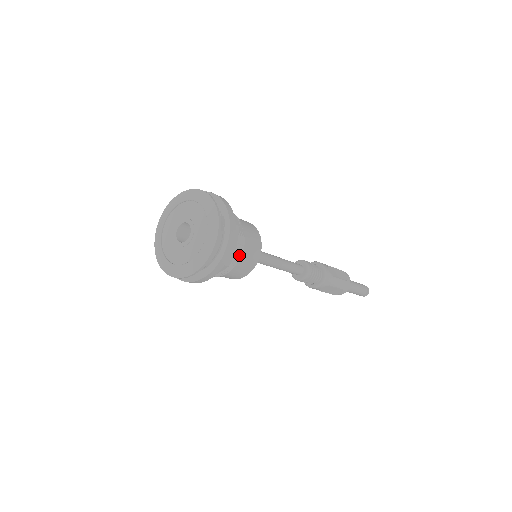
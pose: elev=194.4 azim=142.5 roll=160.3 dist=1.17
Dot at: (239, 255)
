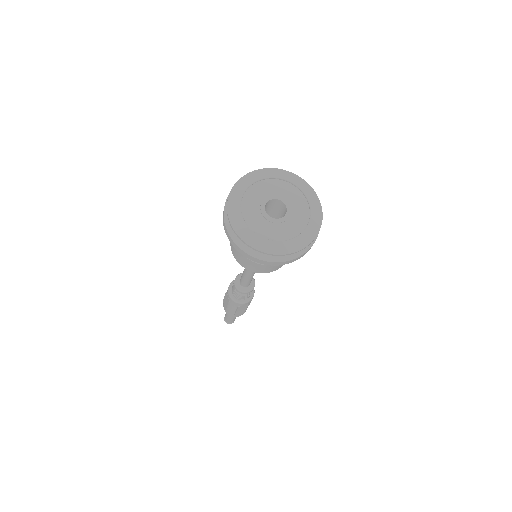
Dot at: occluded
